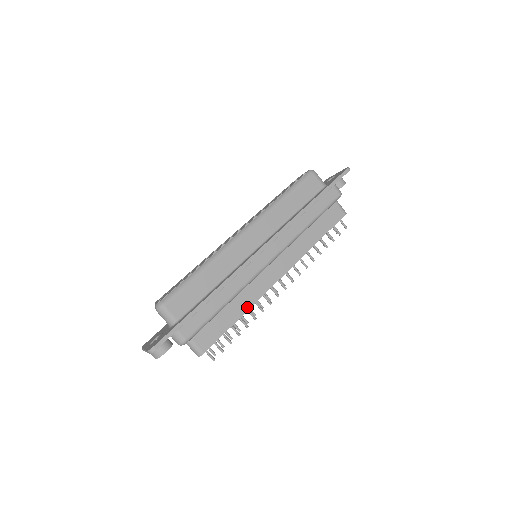
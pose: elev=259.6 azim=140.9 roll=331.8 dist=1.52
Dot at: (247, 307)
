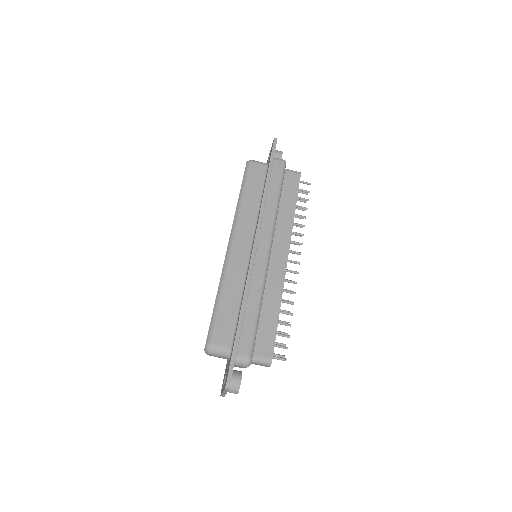
Dot at: (279, 298)
